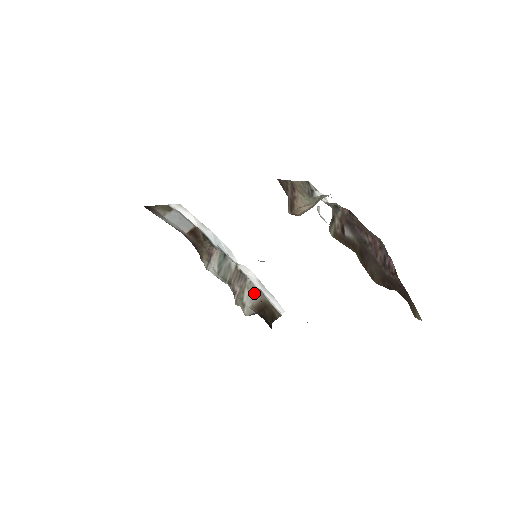
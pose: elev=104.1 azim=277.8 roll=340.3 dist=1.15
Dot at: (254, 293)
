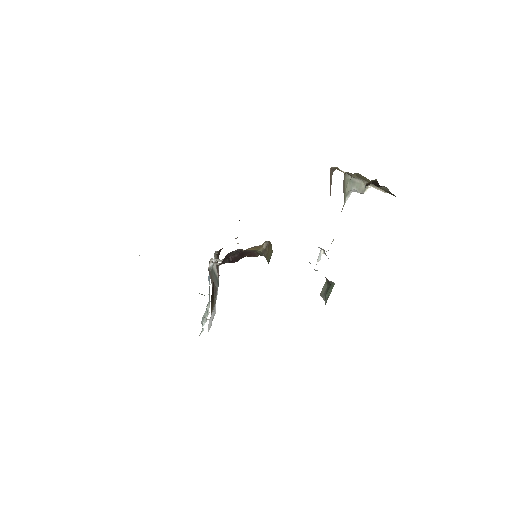
Dot at: occluded
